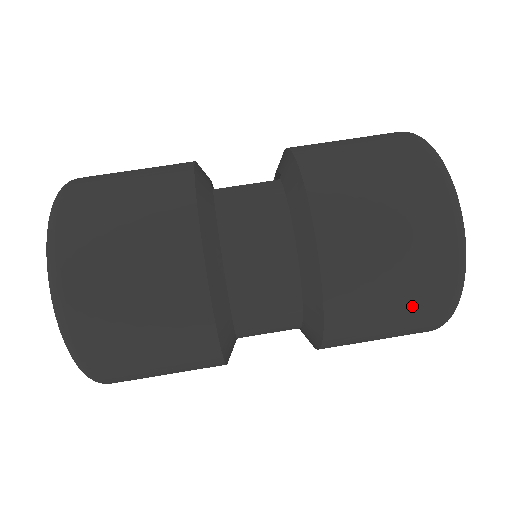
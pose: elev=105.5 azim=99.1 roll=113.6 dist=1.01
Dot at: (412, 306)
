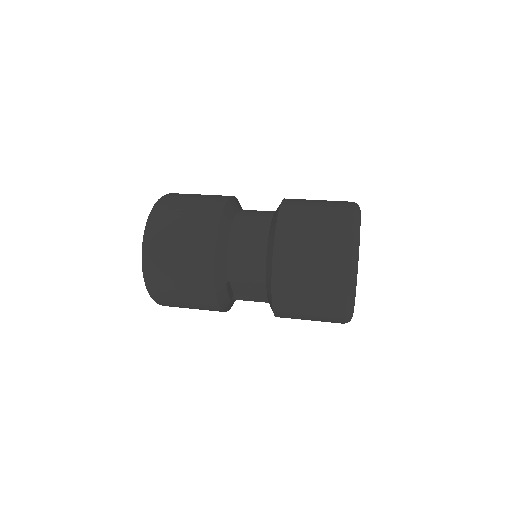
Dot at: (324, 257)
